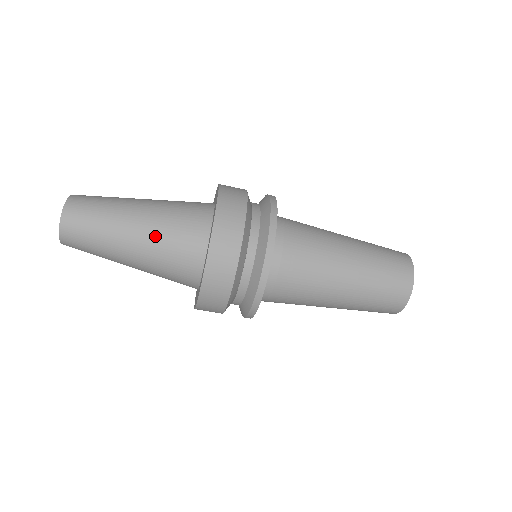
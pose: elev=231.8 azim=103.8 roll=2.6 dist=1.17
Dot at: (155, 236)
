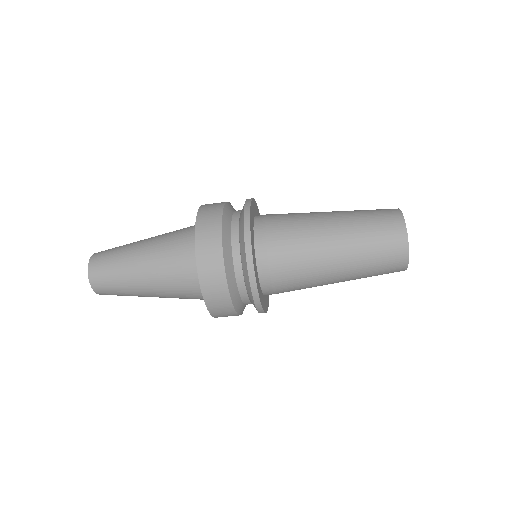
Dot at: (167, 295)
